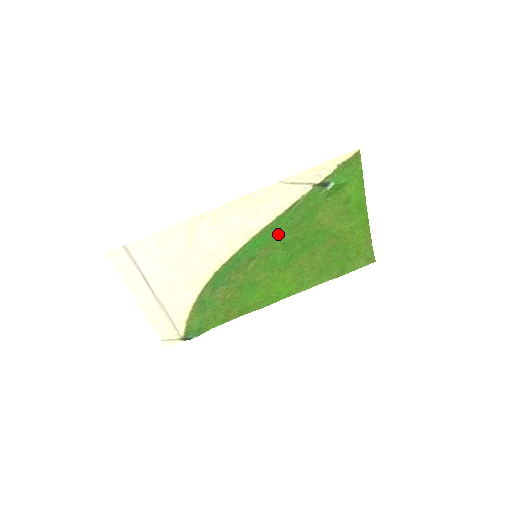
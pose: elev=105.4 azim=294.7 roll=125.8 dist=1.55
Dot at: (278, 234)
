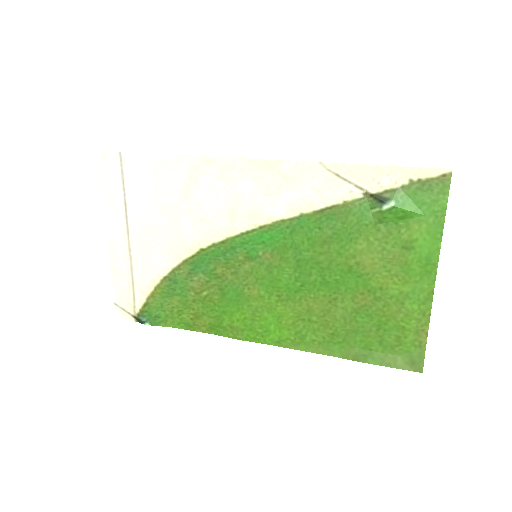
Dot at: (295, 241)
